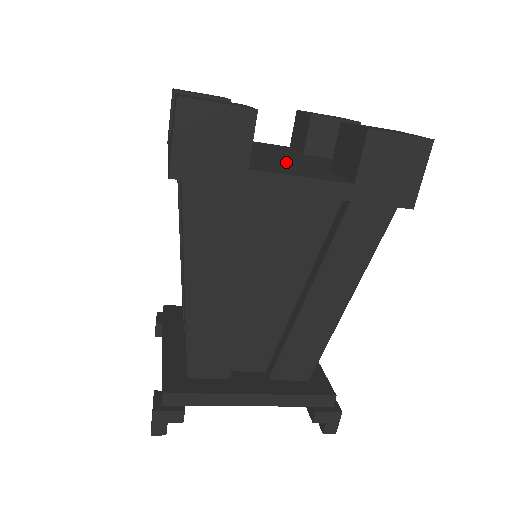
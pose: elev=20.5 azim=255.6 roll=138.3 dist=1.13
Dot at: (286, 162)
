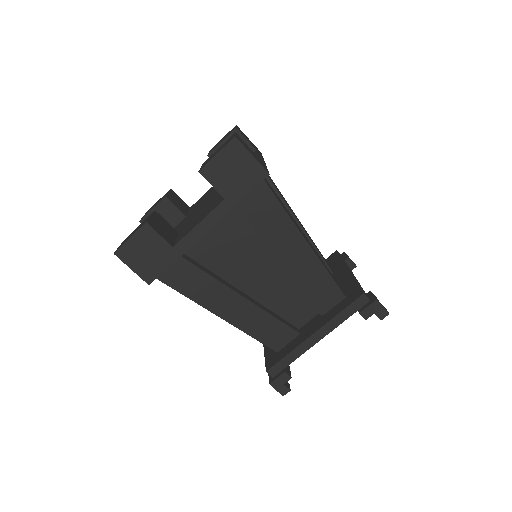
Dot at: (204, 208)
